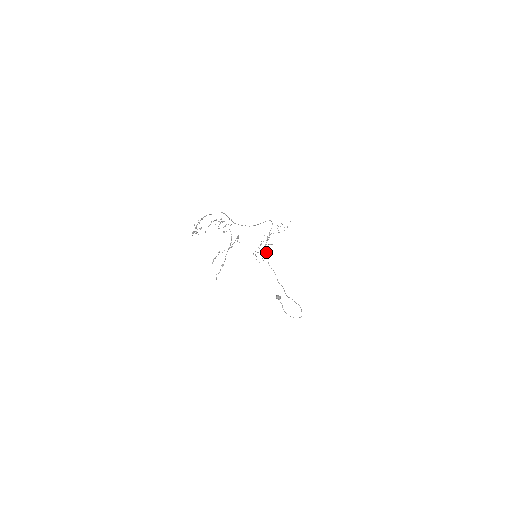
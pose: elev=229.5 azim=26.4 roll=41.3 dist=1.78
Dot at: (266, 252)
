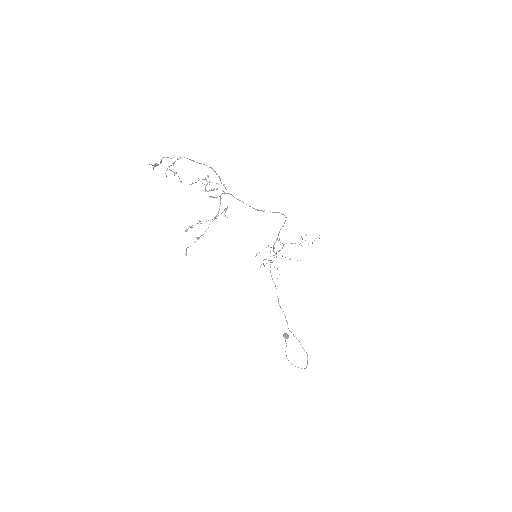
Dot at: occluded
